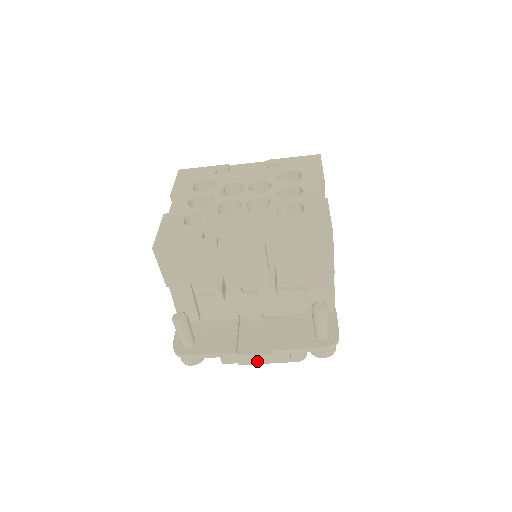
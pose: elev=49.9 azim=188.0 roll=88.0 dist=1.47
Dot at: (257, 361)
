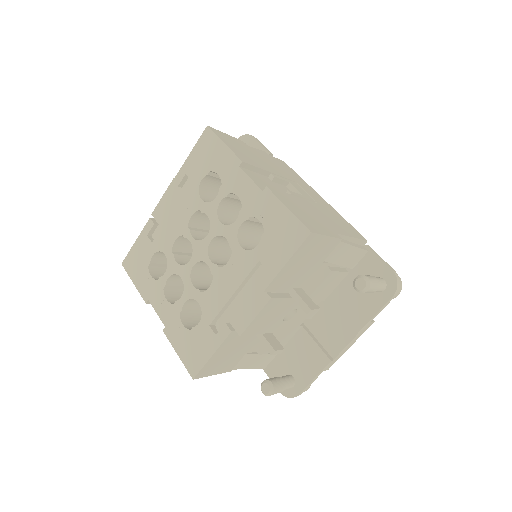
Dot at: (351, 345)
